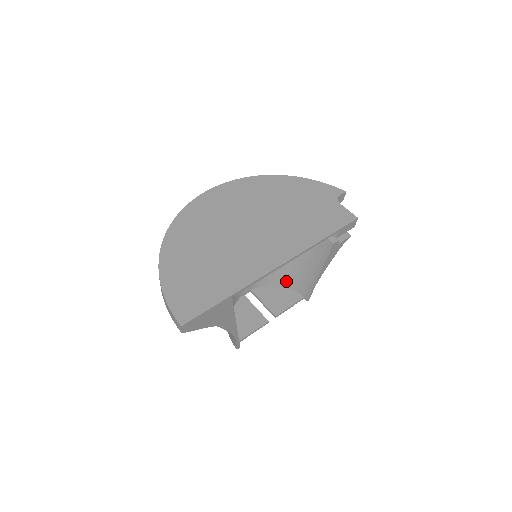
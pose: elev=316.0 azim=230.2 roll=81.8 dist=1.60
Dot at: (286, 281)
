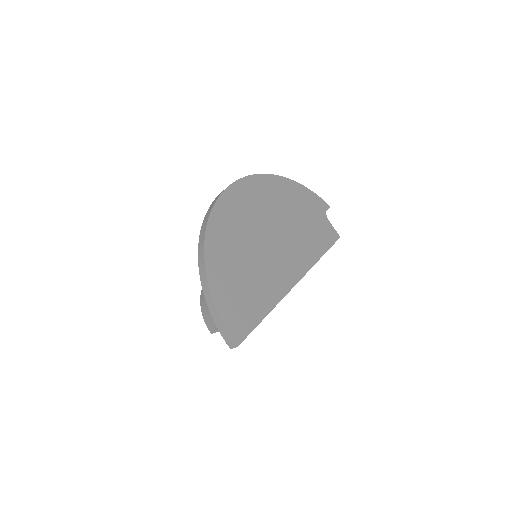
Dot at: occluded
